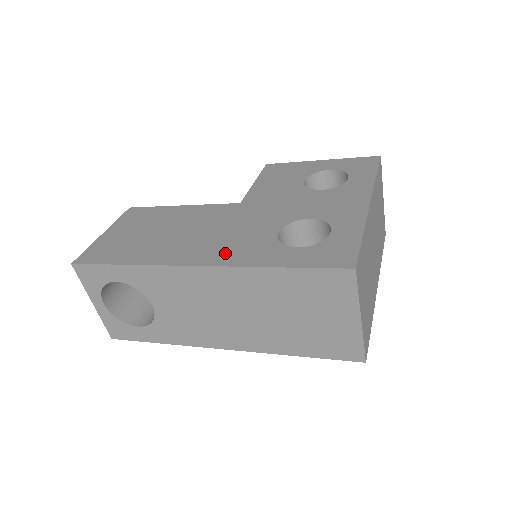
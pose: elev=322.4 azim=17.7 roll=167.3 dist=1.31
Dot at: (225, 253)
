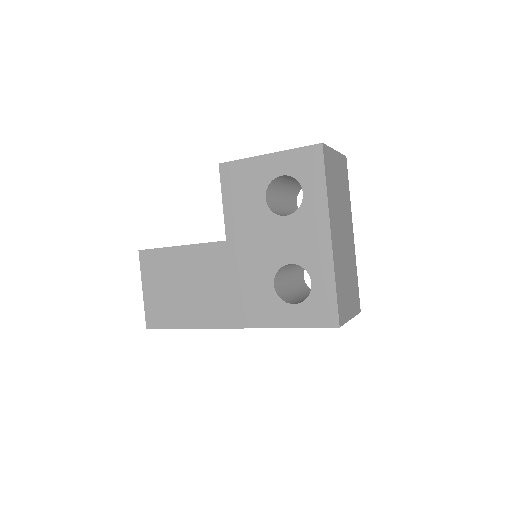
Dot at: (246, 313)
